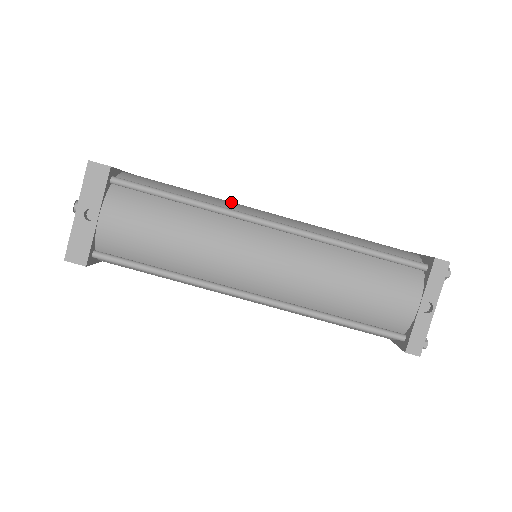
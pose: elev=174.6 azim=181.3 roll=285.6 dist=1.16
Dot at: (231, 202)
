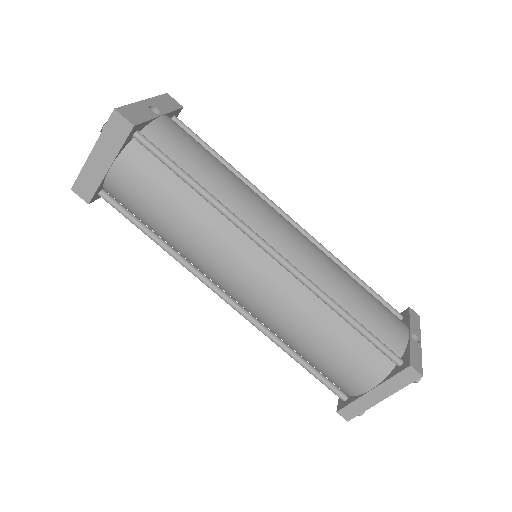
Dot at: occluded
